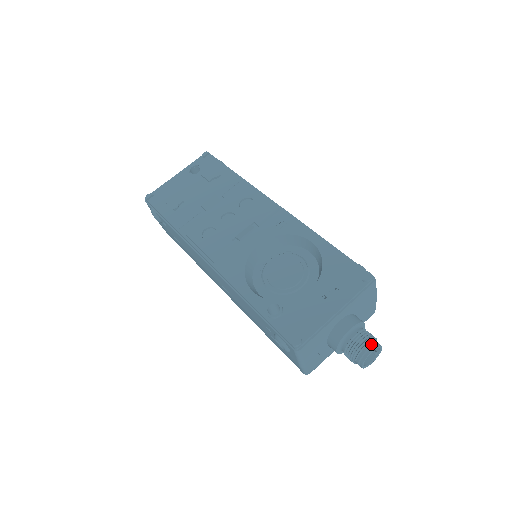
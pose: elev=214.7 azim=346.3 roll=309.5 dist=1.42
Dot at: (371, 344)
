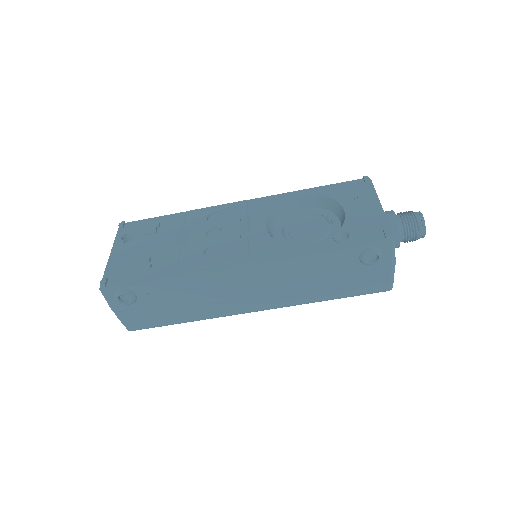
Dot at: (415, 212)
